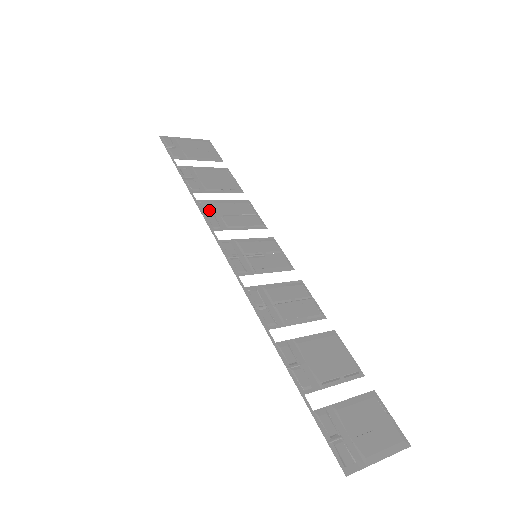
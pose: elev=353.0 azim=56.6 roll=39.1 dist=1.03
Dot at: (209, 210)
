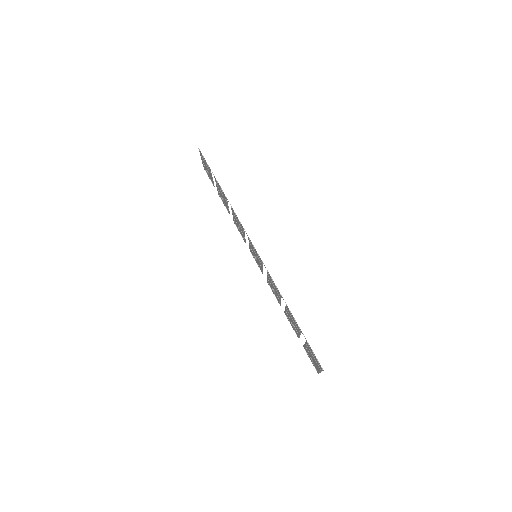
Dot at: occluded
